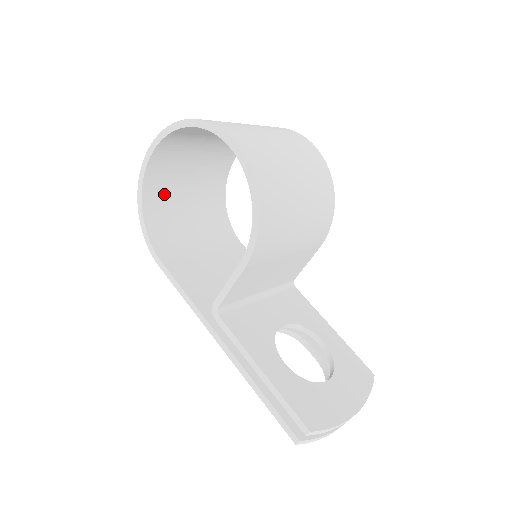
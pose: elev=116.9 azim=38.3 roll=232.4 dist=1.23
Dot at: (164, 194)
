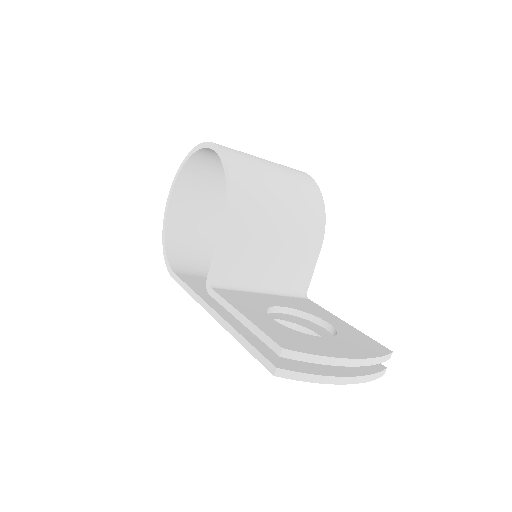
Dot at: (186, 235)
